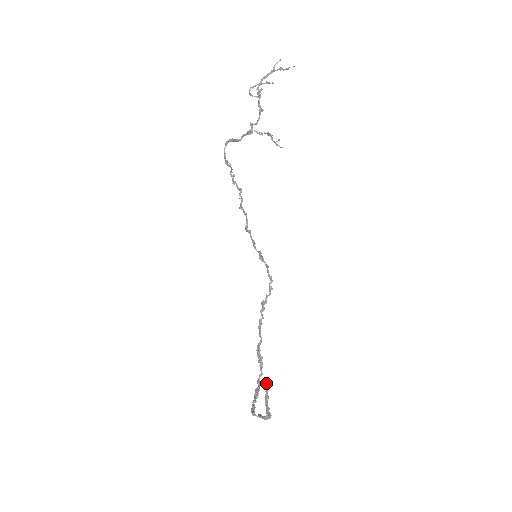
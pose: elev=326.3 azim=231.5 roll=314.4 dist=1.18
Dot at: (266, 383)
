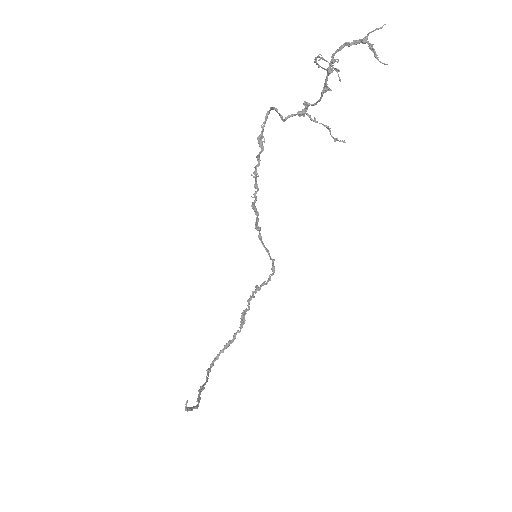
Dot at: (186, 405)
